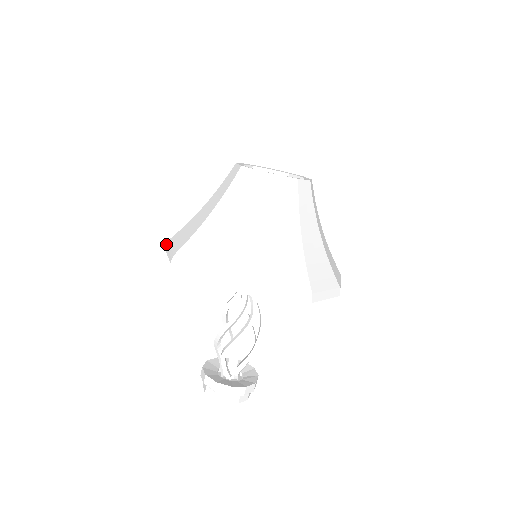
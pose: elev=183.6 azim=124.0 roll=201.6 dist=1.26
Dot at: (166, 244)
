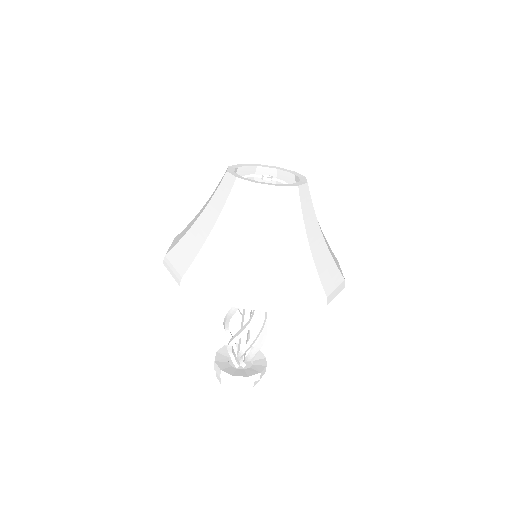
Dot at: (183, 282)
